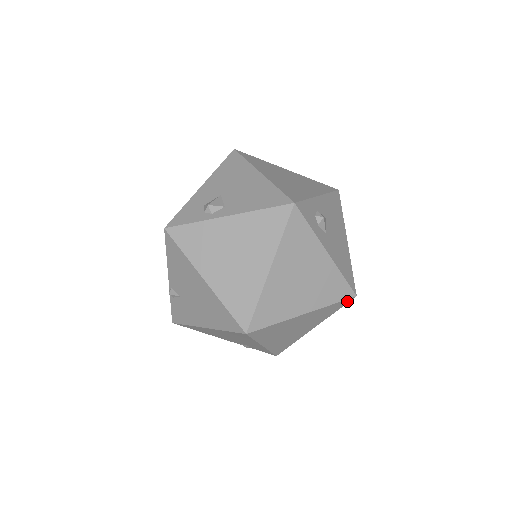
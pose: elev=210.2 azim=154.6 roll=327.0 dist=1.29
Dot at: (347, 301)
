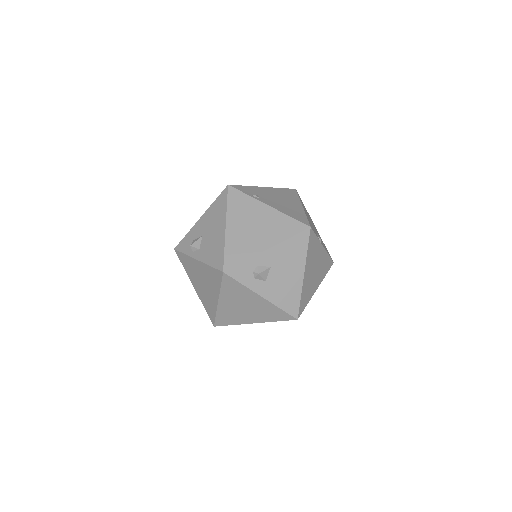
Dot at: occluded
